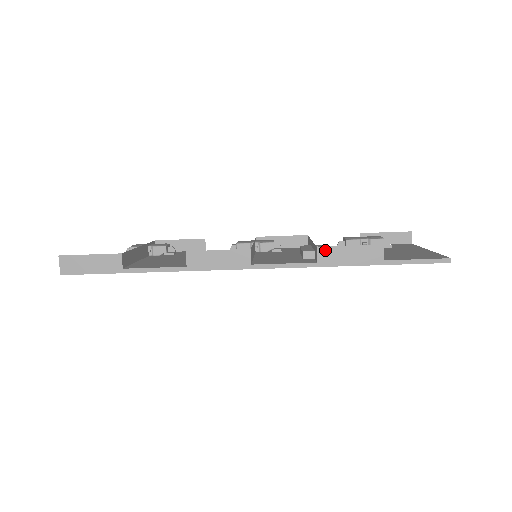
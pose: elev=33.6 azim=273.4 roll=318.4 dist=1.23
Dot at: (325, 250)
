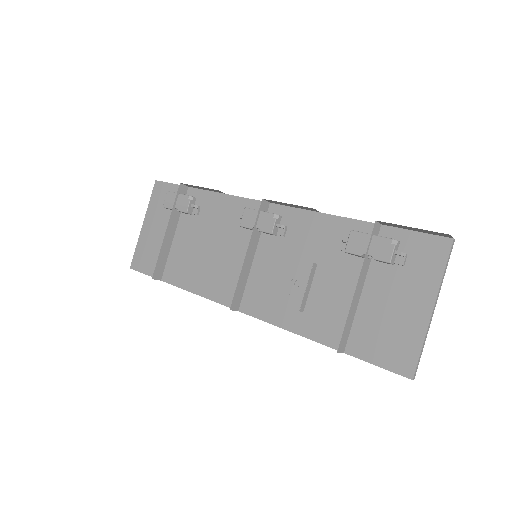
Dot at: occluded
